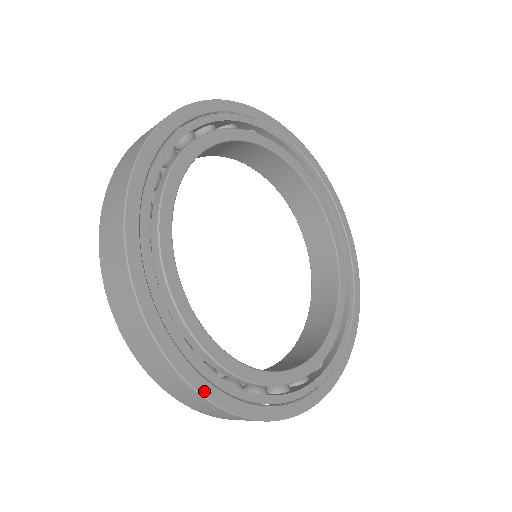
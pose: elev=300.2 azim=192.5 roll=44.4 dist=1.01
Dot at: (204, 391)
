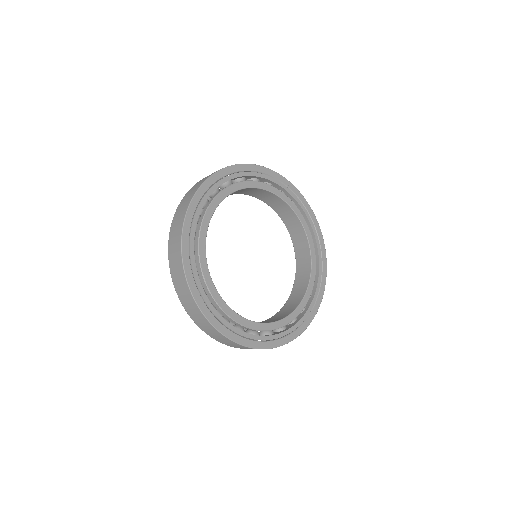
Dot at: (301, 331)
